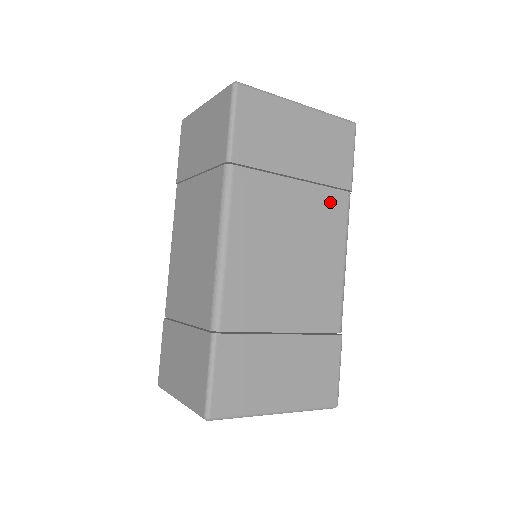
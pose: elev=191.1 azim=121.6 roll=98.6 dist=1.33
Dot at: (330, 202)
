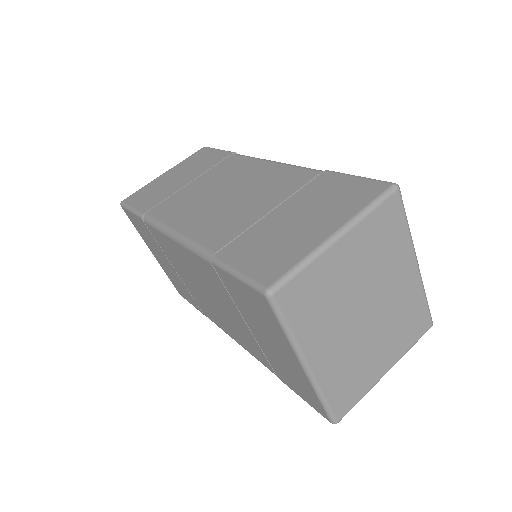
Dot at: occluded
